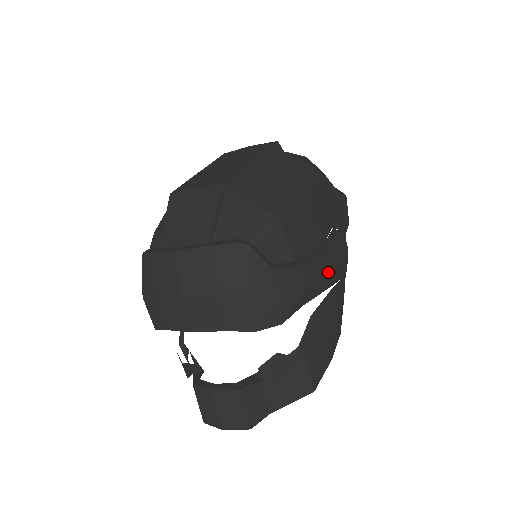
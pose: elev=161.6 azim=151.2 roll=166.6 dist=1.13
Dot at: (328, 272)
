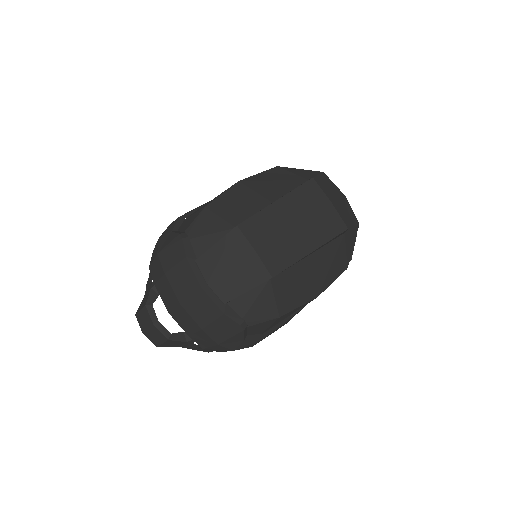
Dot at: occluded
